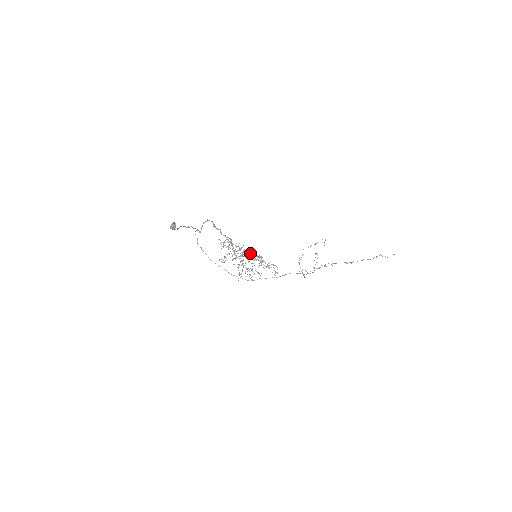
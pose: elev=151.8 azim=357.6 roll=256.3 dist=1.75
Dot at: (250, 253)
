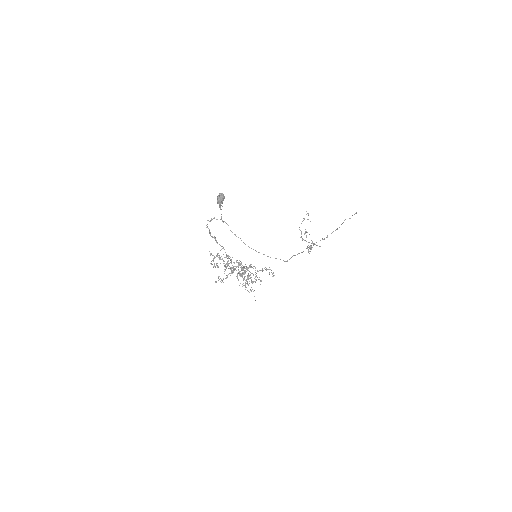
Dot at: occluded
